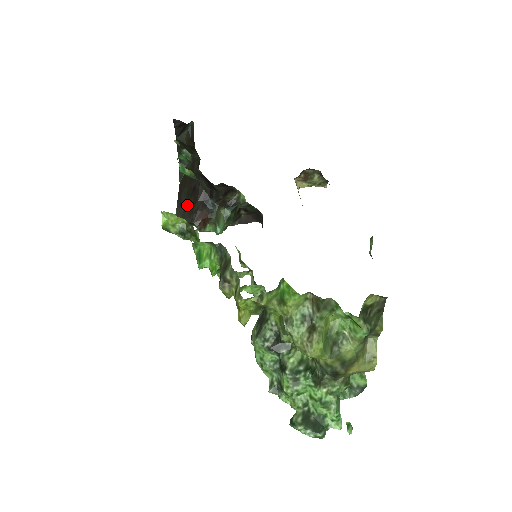
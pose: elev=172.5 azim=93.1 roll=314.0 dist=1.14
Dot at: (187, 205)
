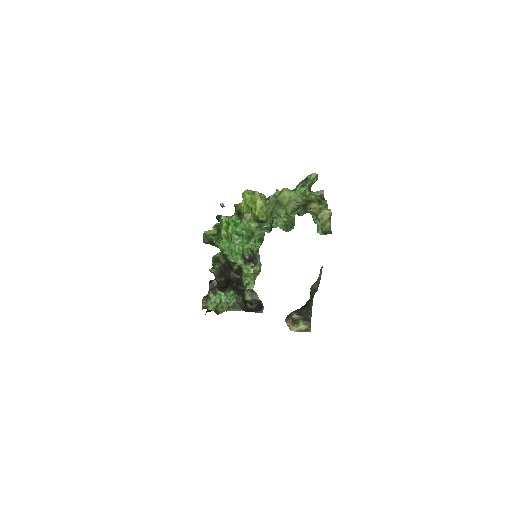
Dot at: occluded
